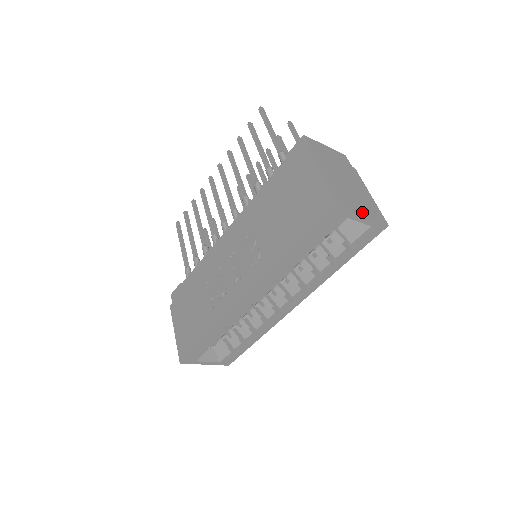
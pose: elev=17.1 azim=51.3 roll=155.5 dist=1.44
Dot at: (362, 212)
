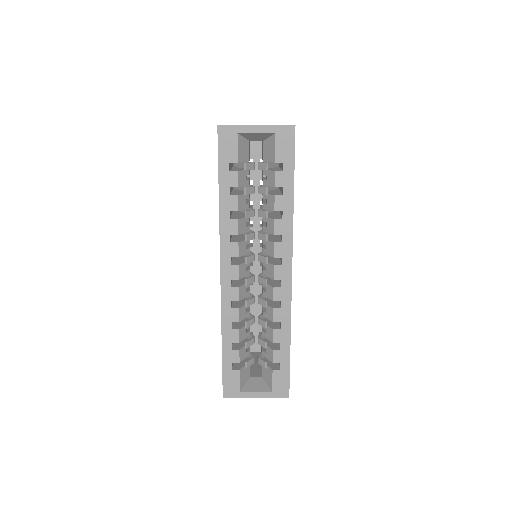
Dot at: (256, 125)
